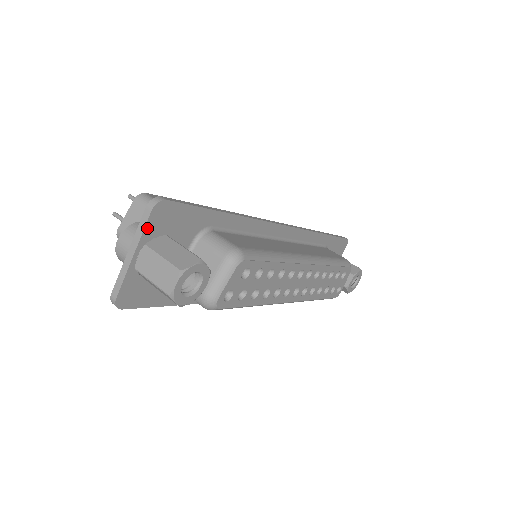
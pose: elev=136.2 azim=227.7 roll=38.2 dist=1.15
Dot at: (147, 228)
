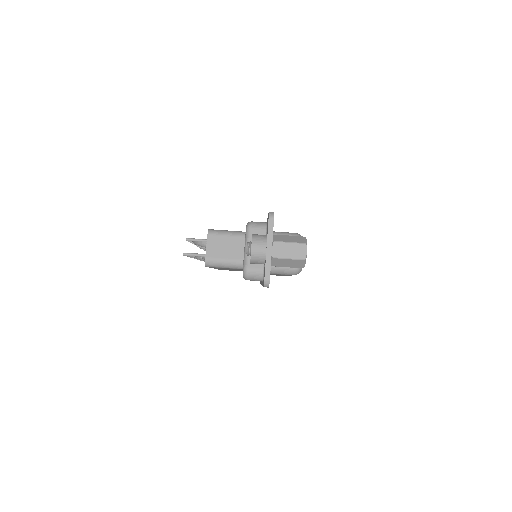
Dot at: occluded
